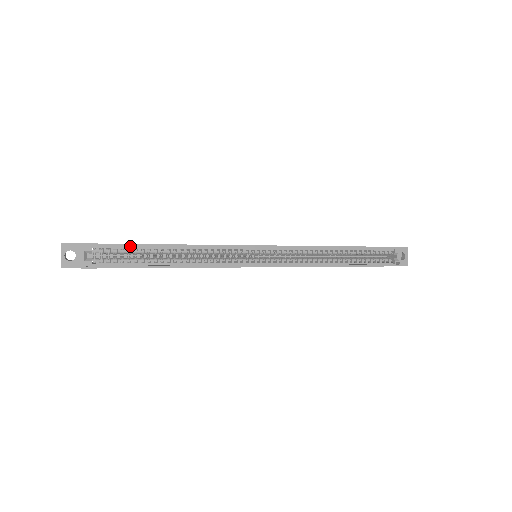
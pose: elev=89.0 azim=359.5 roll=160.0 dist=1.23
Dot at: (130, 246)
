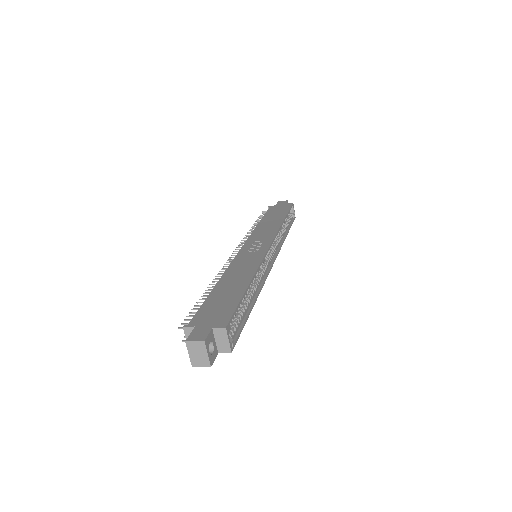
Dot at: (238, 303)
